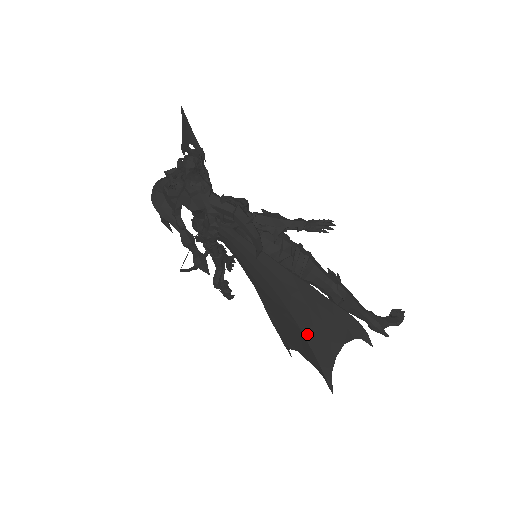
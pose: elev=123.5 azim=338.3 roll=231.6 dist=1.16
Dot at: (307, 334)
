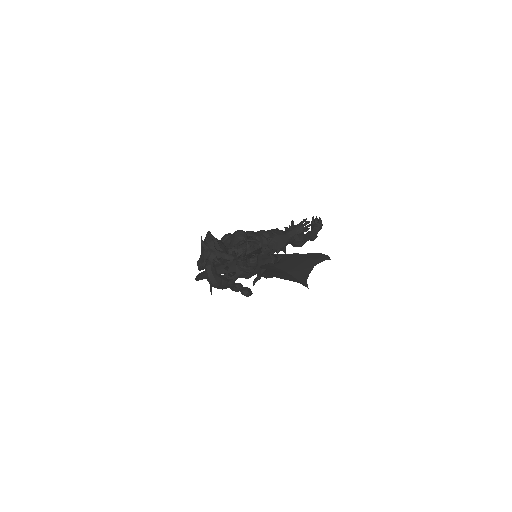
Dot at: (291, 272)
